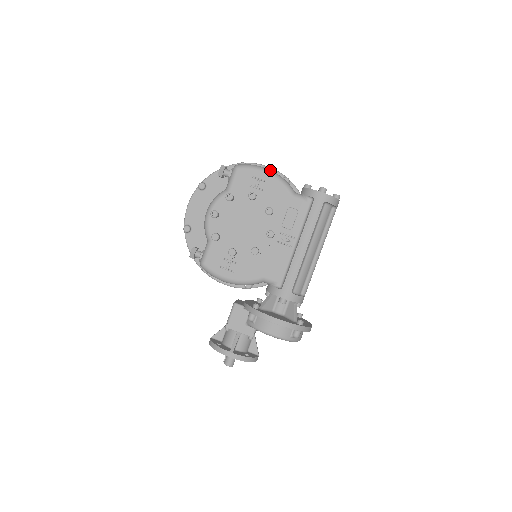
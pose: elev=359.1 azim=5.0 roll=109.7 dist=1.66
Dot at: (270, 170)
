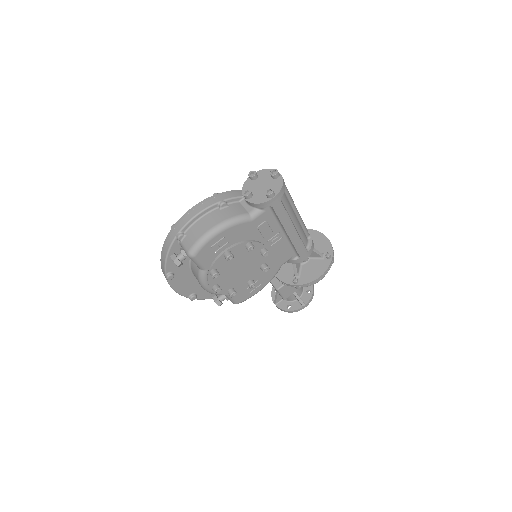
Dot at: (216, 228)
